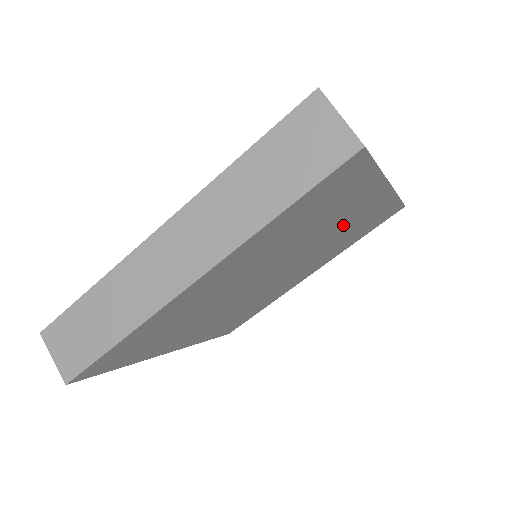
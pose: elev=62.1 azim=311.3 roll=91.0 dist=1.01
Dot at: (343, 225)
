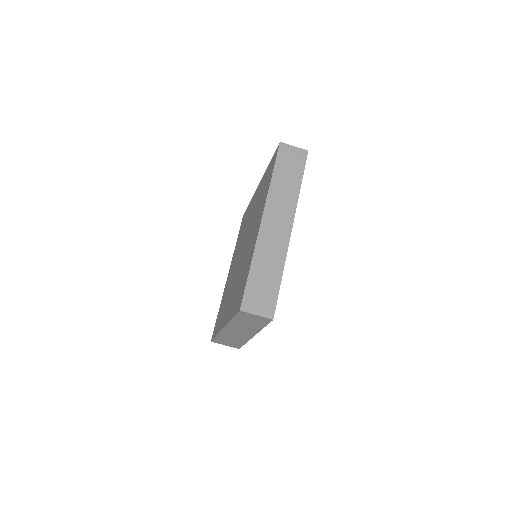
Dot at: occluded
